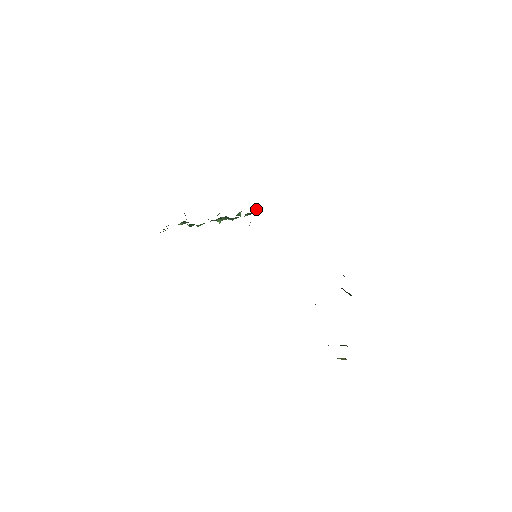
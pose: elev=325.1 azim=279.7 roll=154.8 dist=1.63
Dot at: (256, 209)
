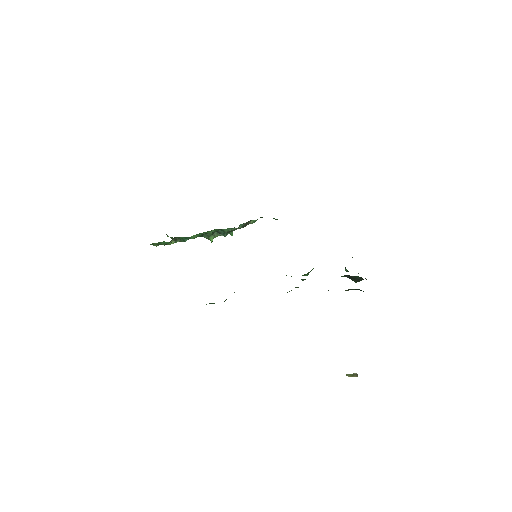
Dot at: (249, 222)
